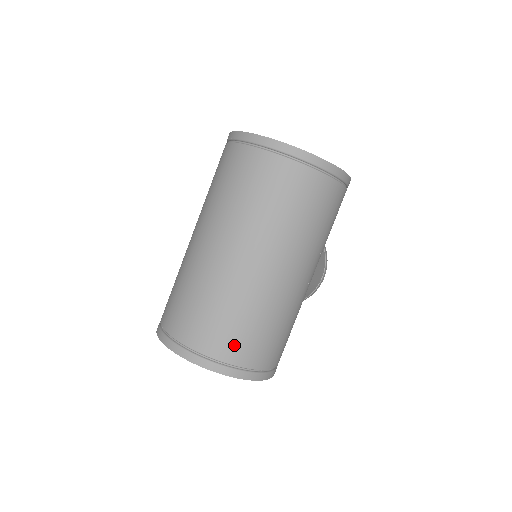
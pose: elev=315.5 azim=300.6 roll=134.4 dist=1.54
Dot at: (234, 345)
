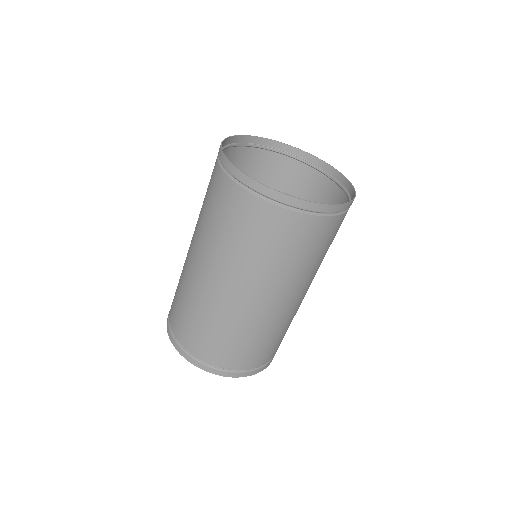
Dot at: (235, 358)
